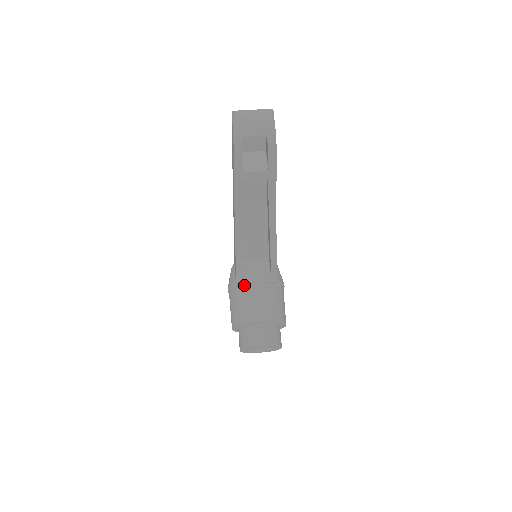
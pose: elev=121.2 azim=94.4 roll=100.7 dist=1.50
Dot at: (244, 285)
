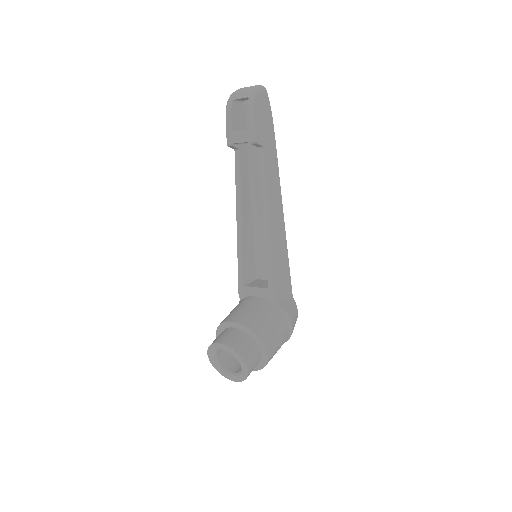
Dot at: (245, 297)
